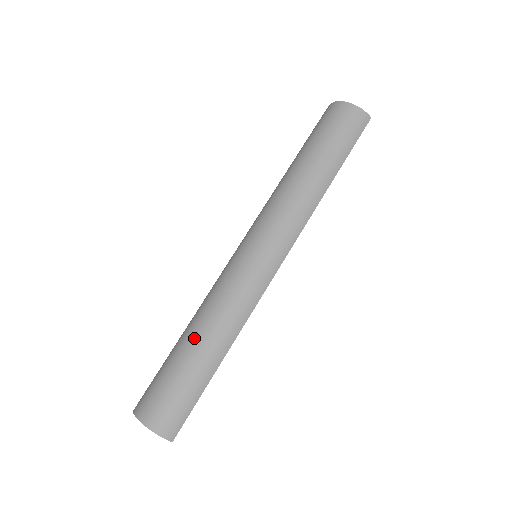
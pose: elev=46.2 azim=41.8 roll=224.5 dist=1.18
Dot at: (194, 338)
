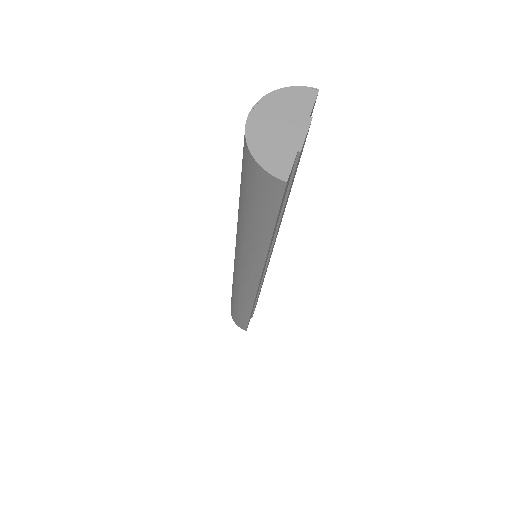
Dot at: occluded
